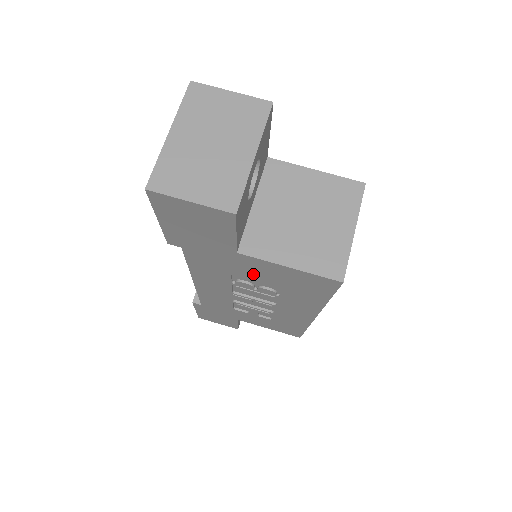
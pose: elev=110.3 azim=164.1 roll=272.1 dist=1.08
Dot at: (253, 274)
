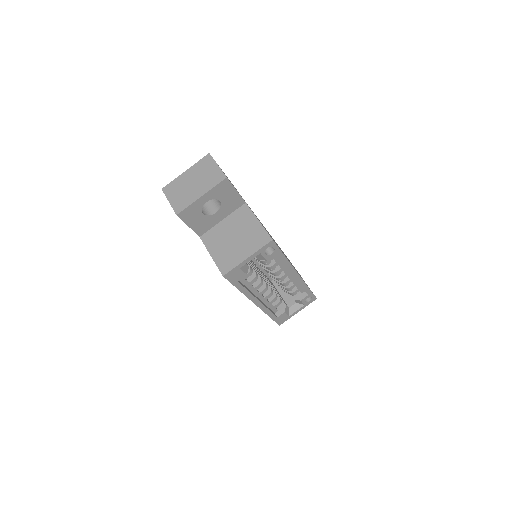
Dot at: occluded
